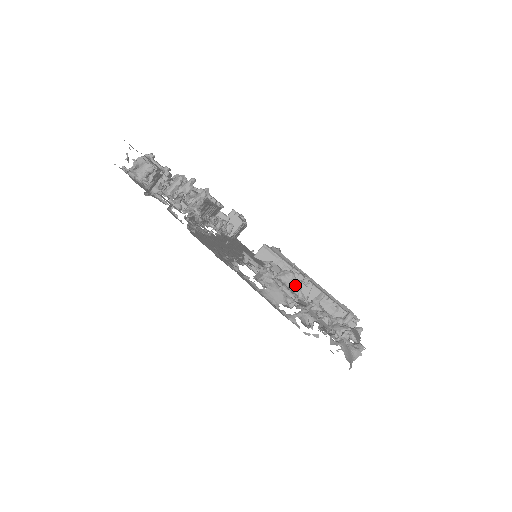
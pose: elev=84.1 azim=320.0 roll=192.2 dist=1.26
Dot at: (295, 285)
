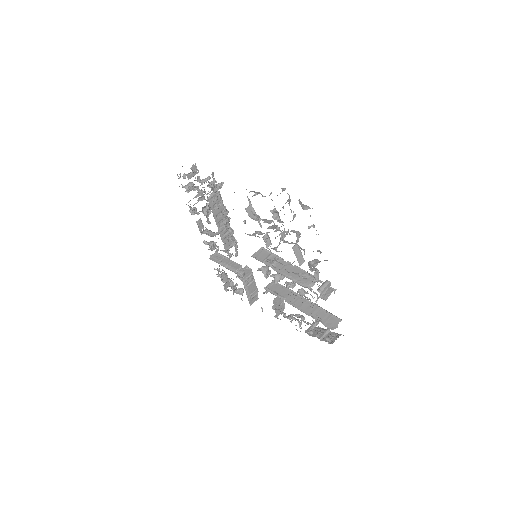
Dot at: (275, 227)
